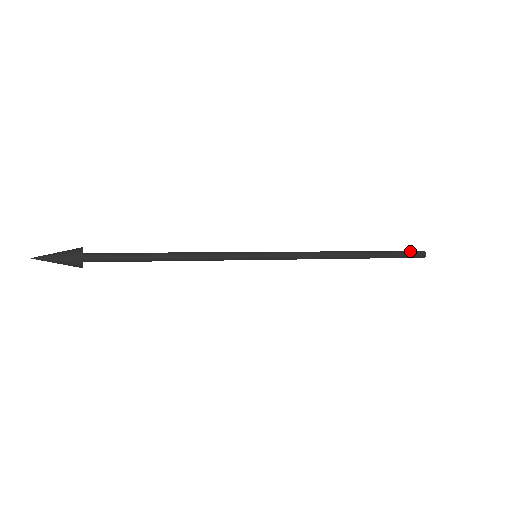
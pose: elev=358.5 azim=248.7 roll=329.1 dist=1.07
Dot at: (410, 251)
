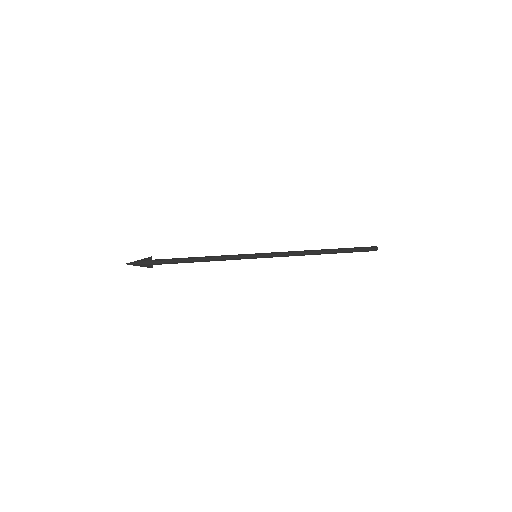
Dot at: (365, 247)
